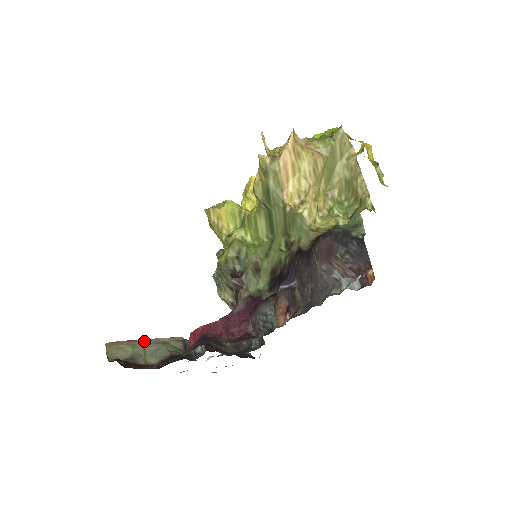
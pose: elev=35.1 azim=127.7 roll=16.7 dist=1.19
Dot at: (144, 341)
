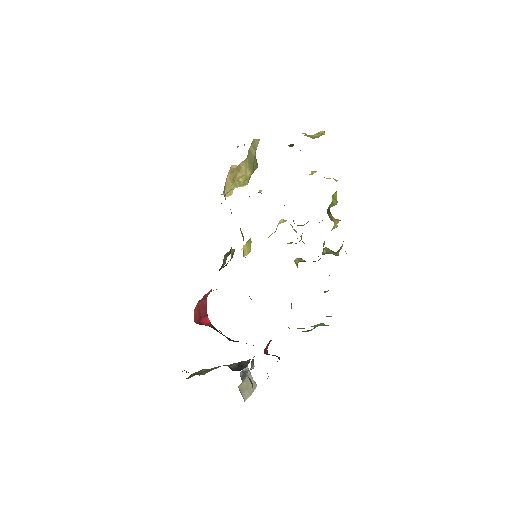
Dot at: occluded
